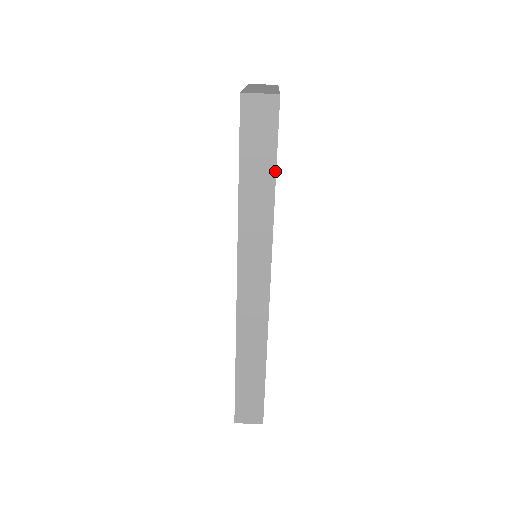
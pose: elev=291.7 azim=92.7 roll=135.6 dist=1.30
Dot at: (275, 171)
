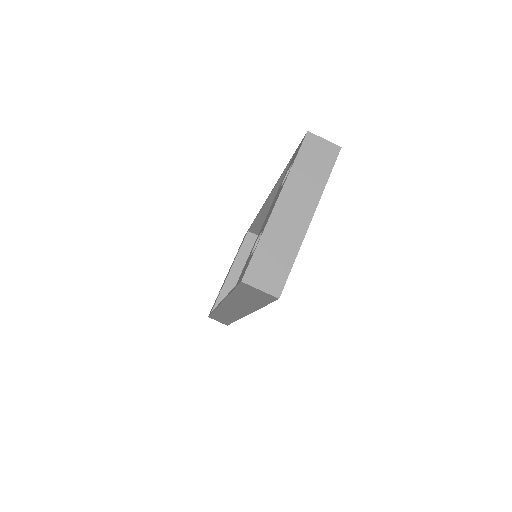
Dot at: (263, 306)
